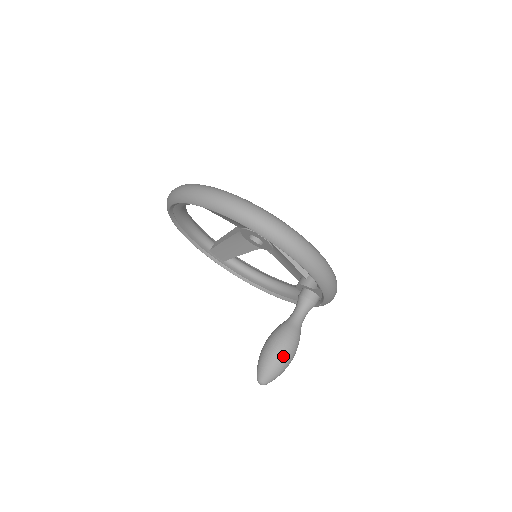
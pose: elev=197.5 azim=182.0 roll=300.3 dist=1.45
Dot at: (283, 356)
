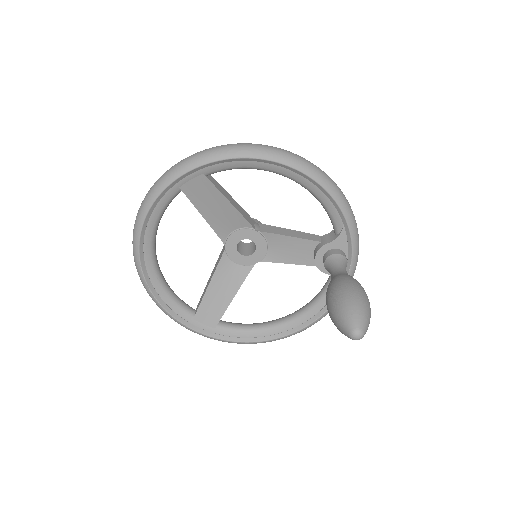
Dot at: (358, 292)
